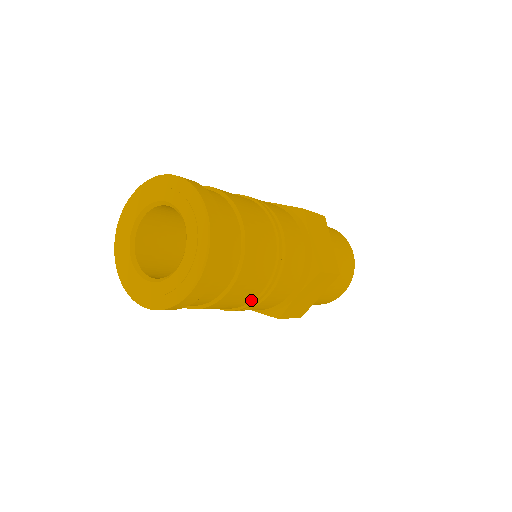
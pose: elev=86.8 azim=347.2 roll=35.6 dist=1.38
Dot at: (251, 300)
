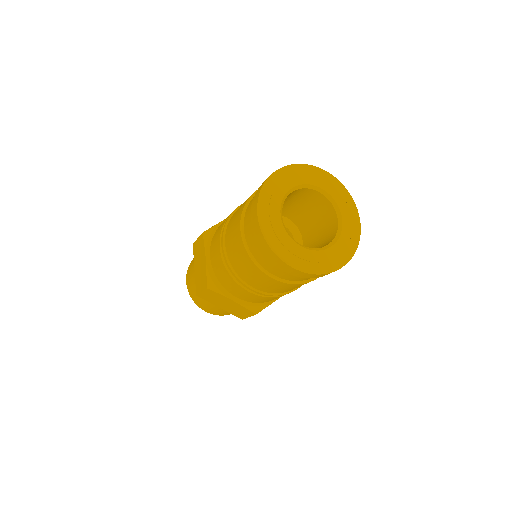
Dot at: (290, 290)
